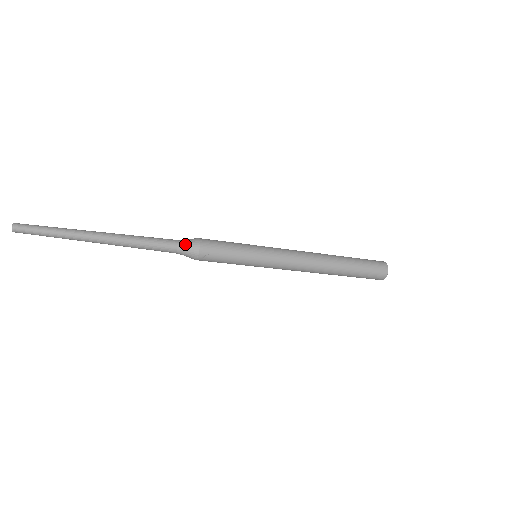
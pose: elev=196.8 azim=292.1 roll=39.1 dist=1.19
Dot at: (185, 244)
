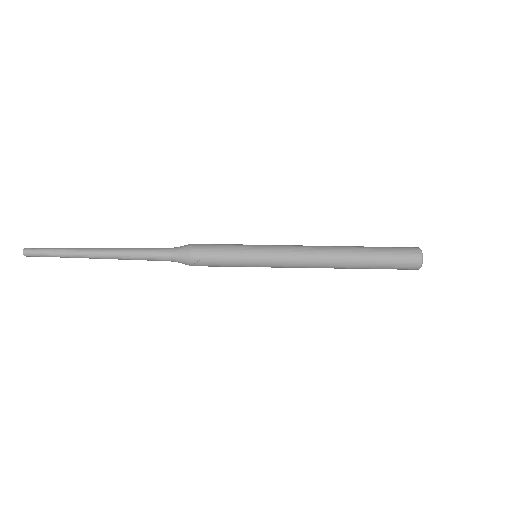
Dot at: (176, 252)
